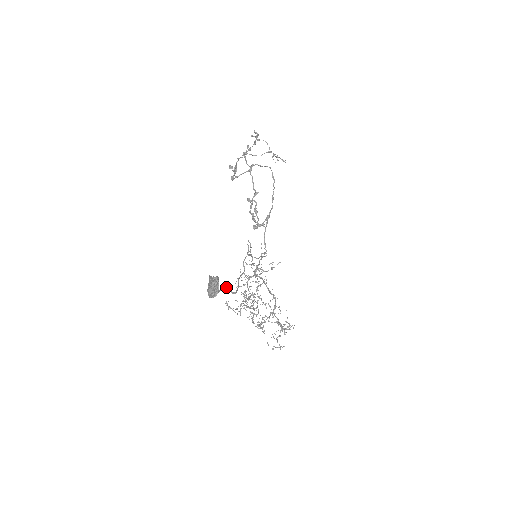
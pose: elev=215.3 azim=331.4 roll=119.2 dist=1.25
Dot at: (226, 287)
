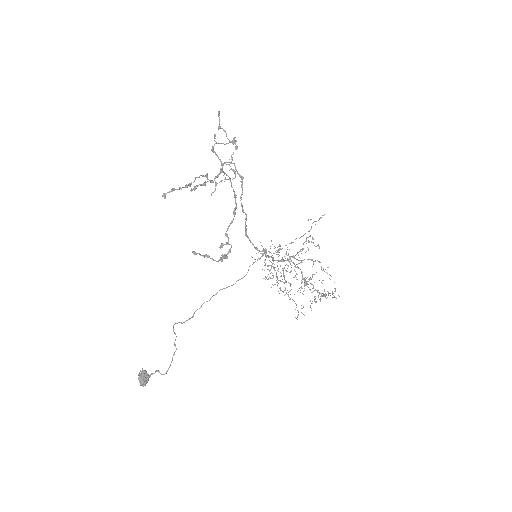
Dot at: (158, 371)
